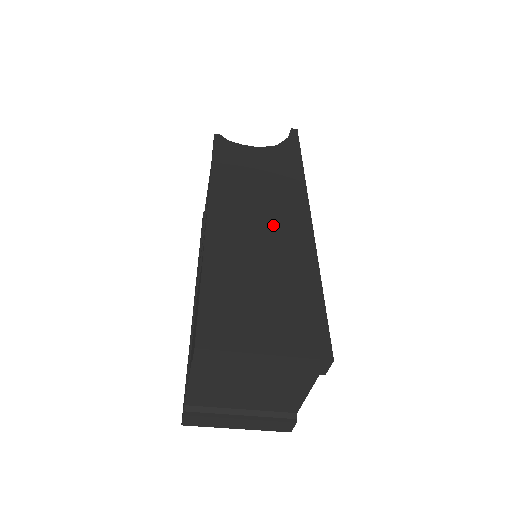
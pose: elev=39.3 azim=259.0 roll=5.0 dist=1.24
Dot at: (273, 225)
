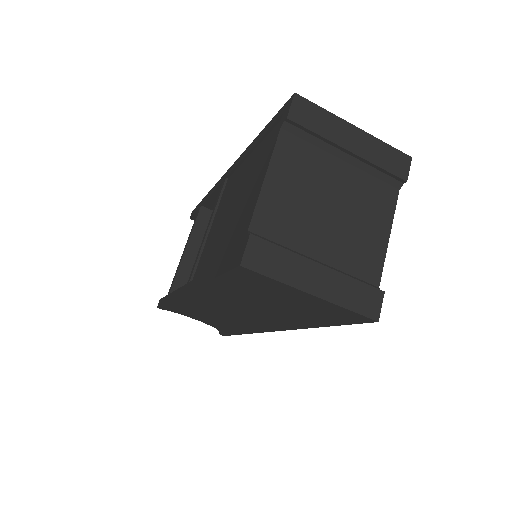
Dot at: occluded
